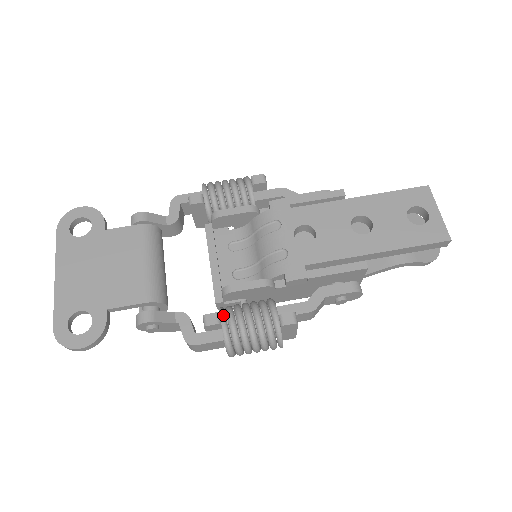
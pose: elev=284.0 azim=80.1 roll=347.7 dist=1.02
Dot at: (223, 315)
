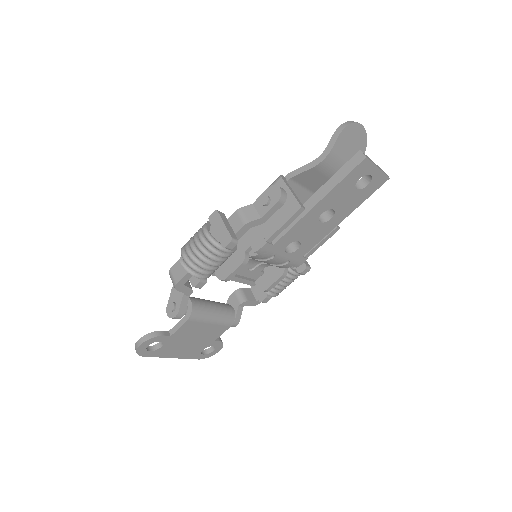
Dot at: (269, 294)
